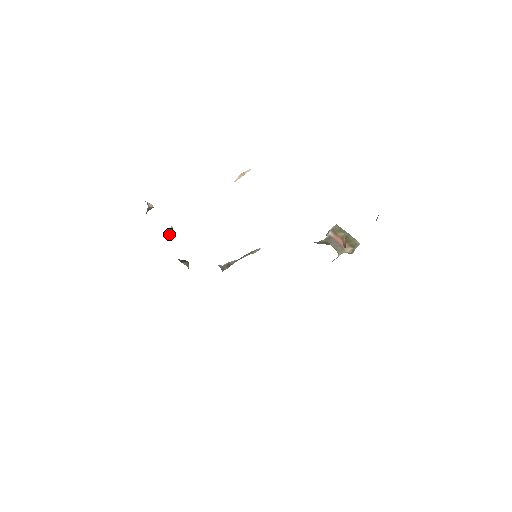
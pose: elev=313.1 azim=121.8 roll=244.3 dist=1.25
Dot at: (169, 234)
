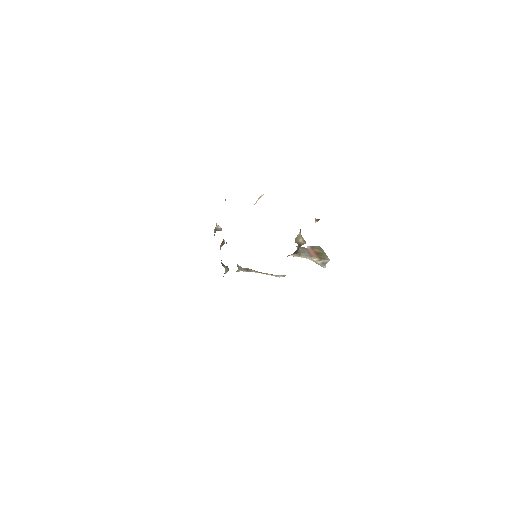
Dot at: (222, 245)
